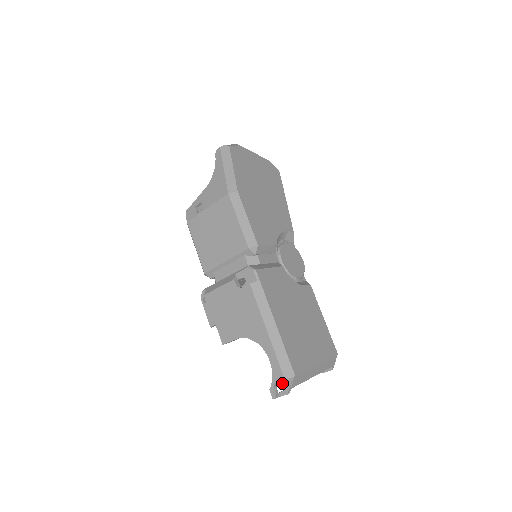
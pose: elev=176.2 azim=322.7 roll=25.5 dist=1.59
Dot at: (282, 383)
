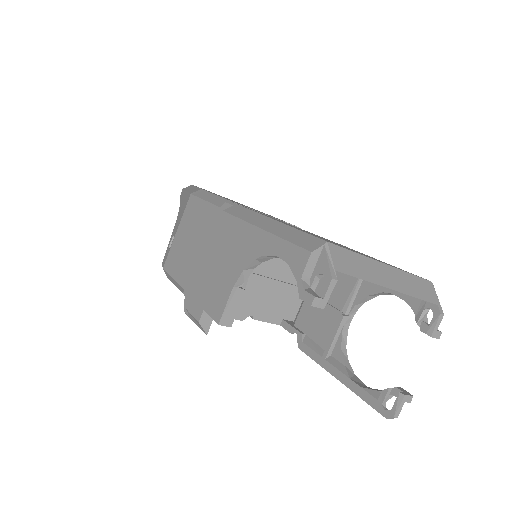
Dot at: (315, 273)
